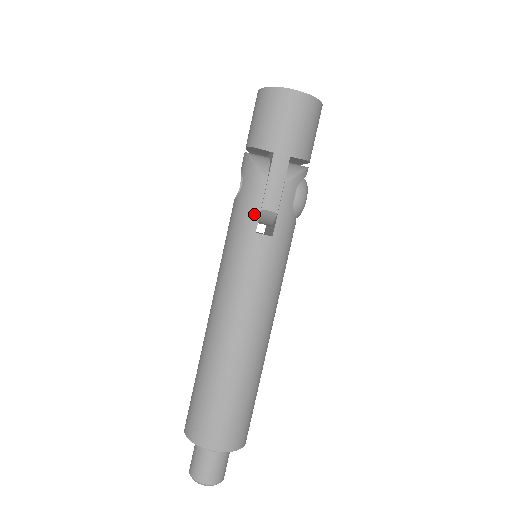
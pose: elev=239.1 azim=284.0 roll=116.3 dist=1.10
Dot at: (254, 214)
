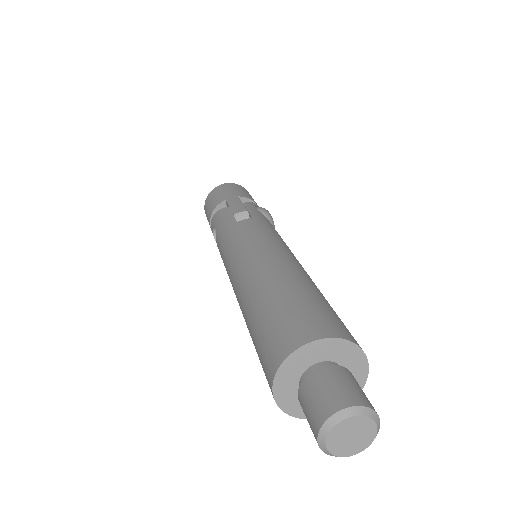
Dot at: (230, 219)
